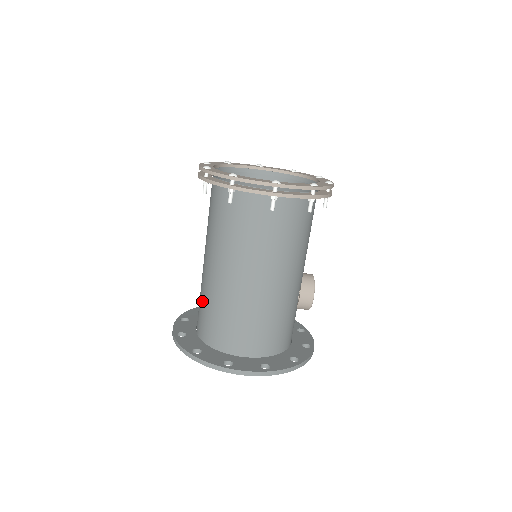
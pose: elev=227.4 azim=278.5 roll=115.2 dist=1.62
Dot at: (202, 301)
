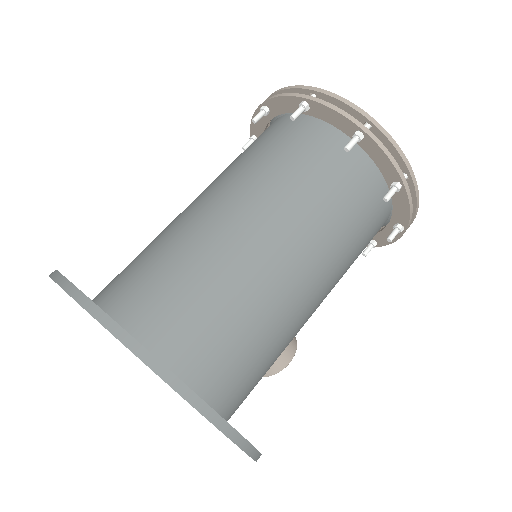
Dot at: (167, 261)
